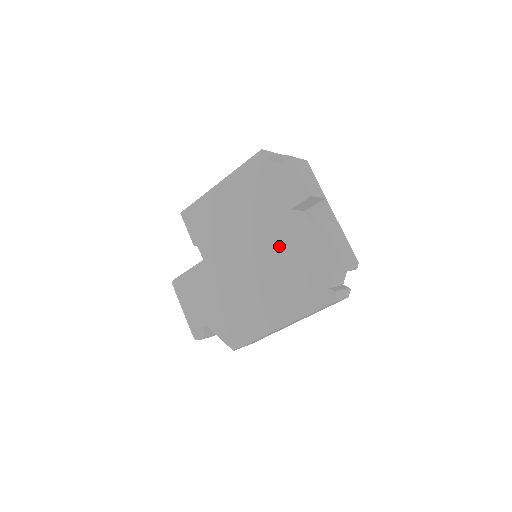
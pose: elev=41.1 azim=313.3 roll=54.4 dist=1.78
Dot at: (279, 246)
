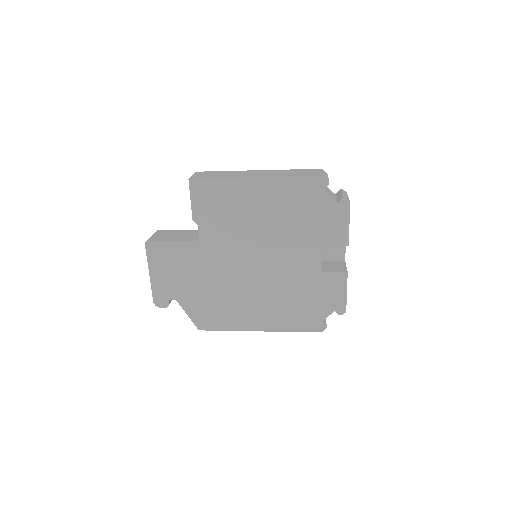
Dot at: (294, 270)
